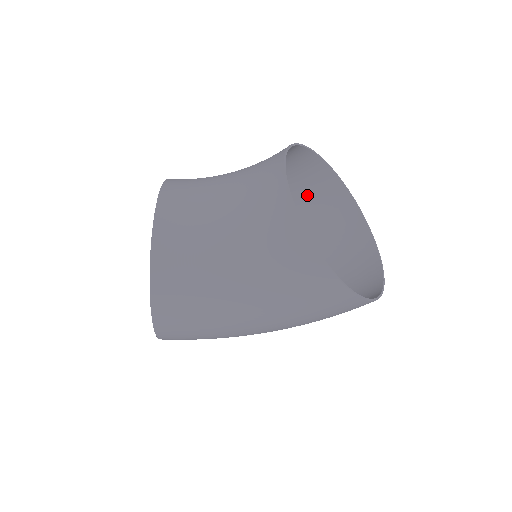
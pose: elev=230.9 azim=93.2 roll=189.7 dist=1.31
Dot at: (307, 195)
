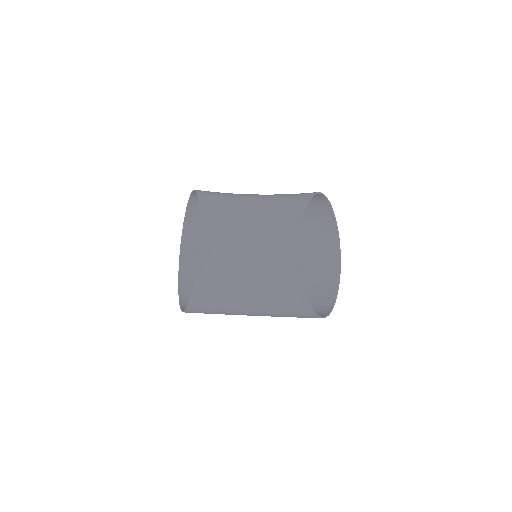
Dot at: occluded
